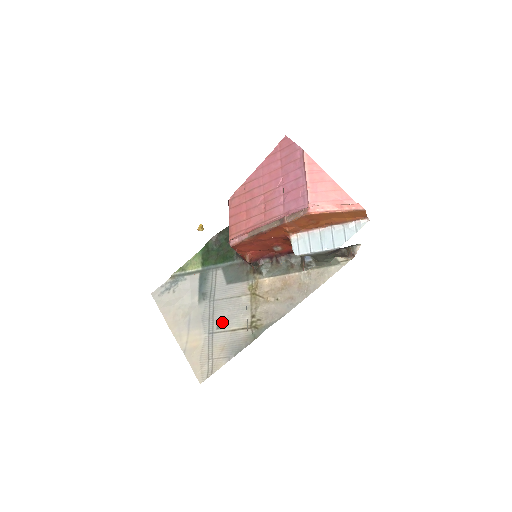
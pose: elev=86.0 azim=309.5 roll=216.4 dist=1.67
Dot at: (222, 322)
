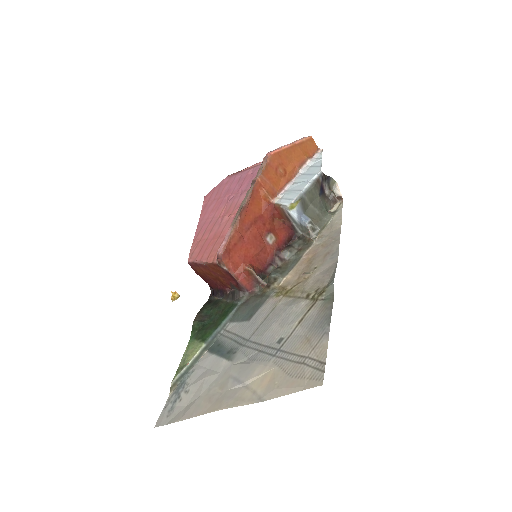
Dot at: (278, 334)
